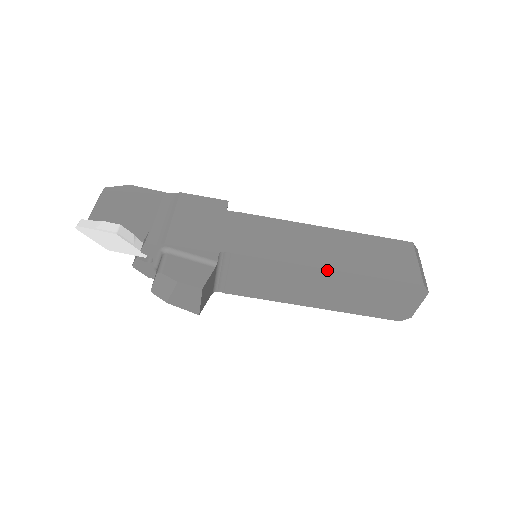
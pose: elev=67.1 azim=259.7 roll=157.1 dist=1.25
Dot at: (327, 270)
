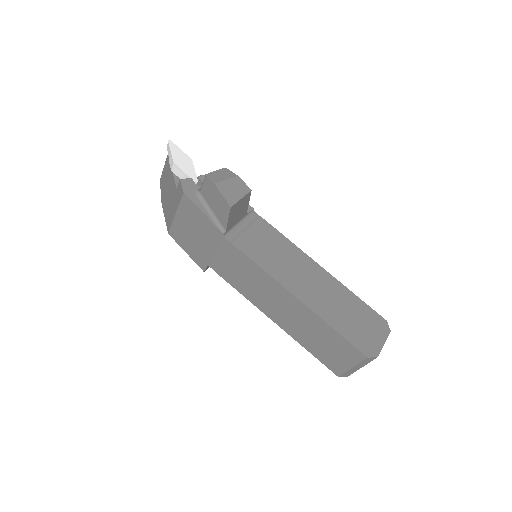
Dot at: (321, 267)
